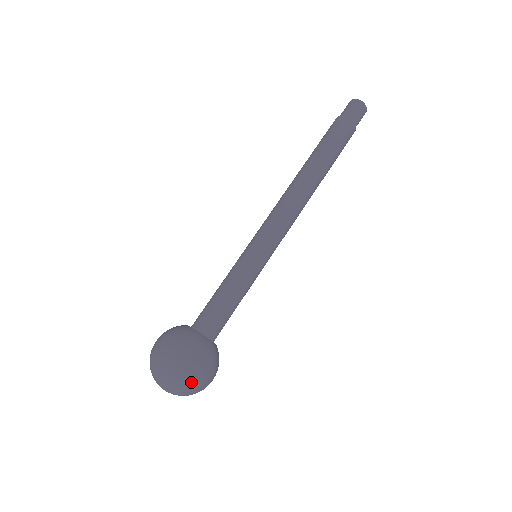
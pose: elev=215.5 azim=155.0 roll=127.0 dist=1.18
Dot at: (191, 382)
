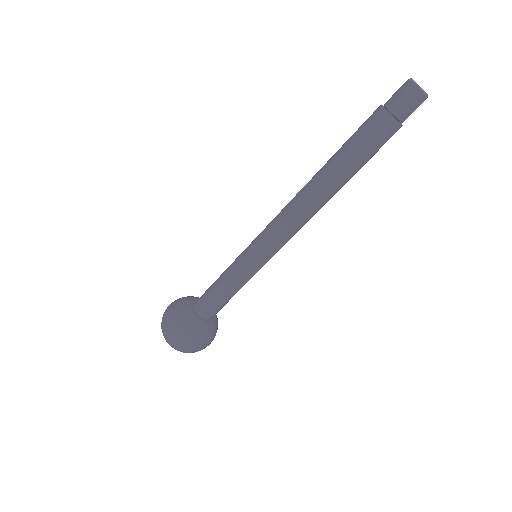
Dot at: (173, 344)
